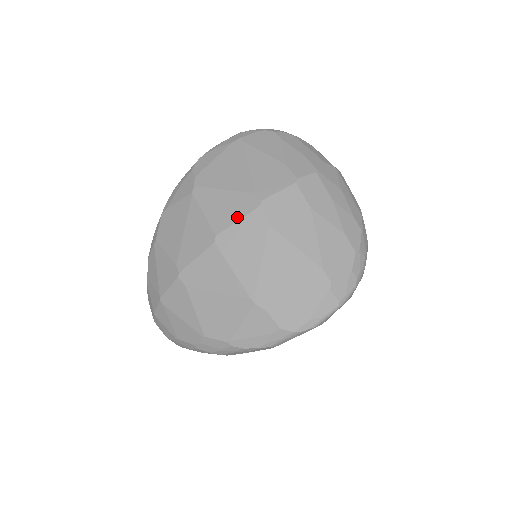
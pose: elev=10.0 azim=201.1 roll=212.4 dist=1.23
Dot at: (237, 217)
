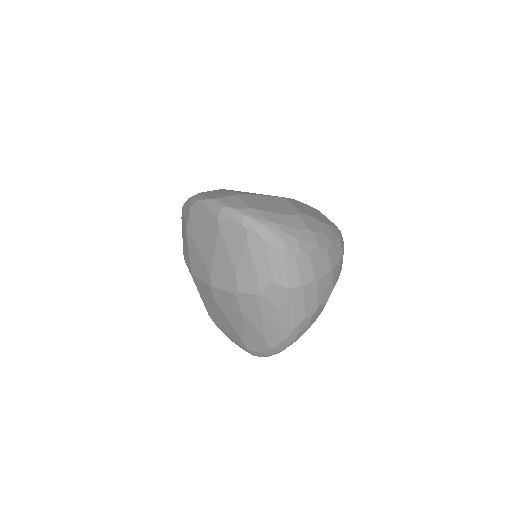
Dot at: (200, 278)
